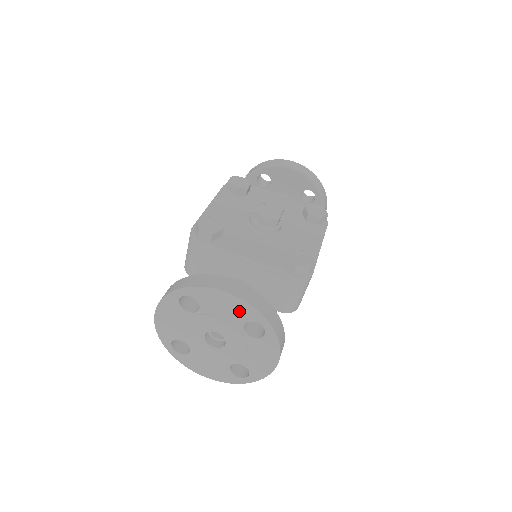
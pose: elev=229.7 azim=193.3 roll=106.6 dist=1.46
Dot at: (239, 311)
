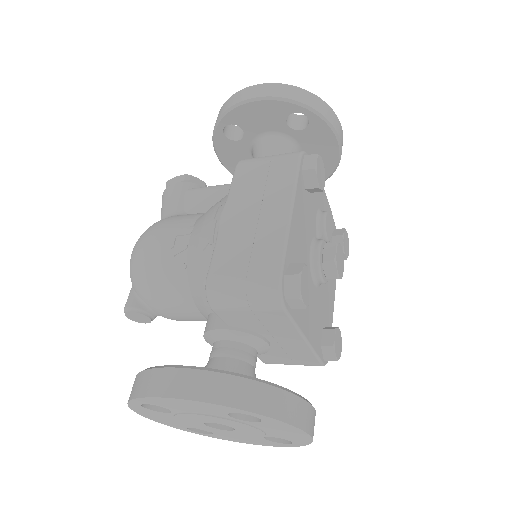
Dot at: (291, 437)
